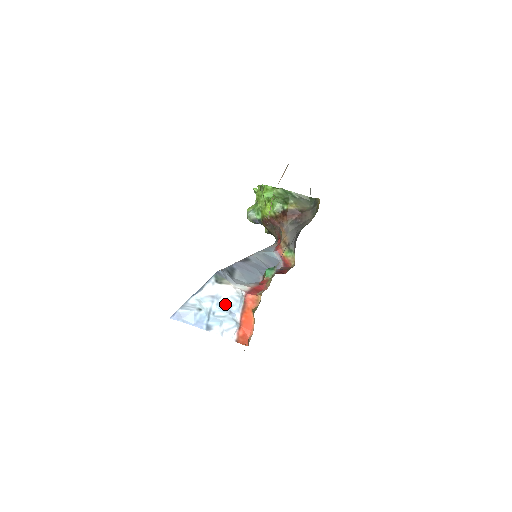
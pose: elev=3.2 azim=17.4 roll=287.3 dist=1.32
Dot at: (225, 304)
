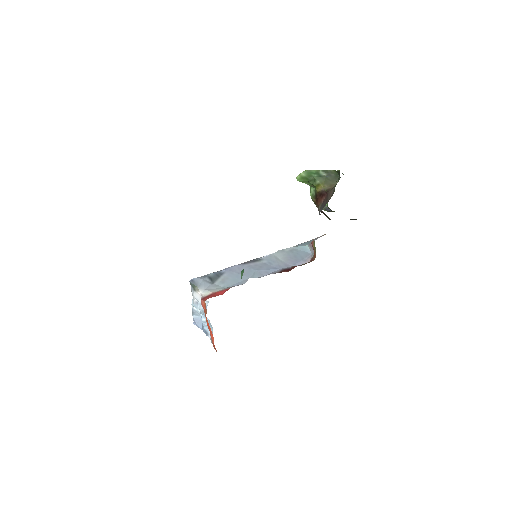
Dot at: (201, 310)
